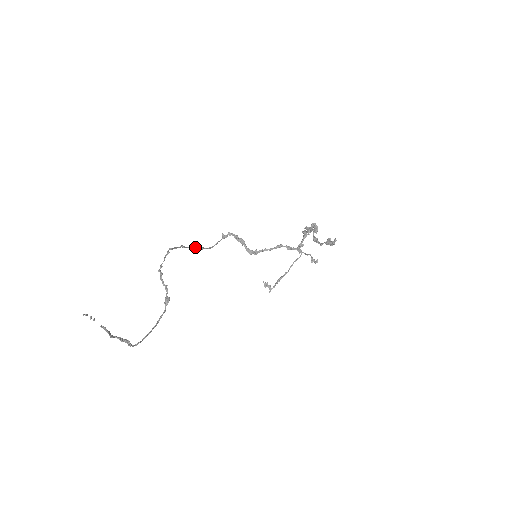
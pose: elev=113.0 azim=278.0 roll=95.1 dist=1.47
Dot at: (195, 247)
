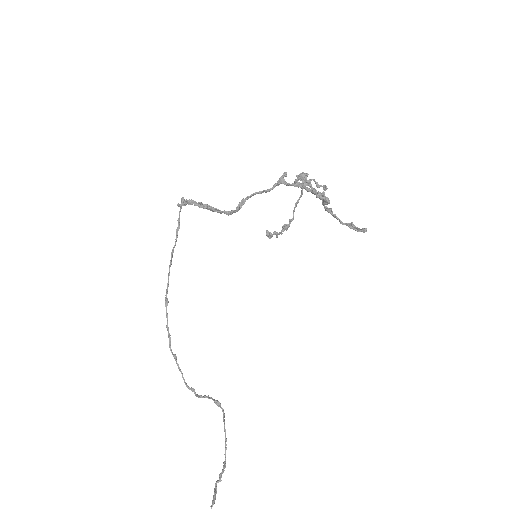
Dot at: (169, 268)
